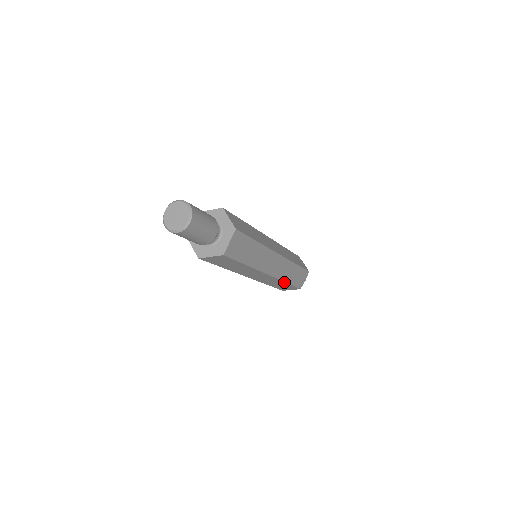
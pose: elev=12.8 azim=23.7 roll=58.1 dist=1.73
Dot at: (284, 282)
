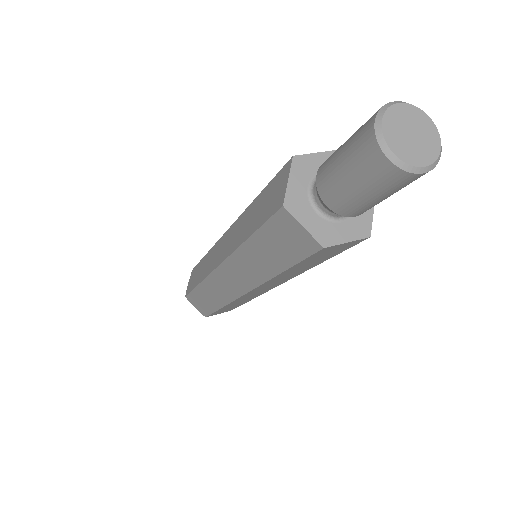
Dot at: (222, 304)
